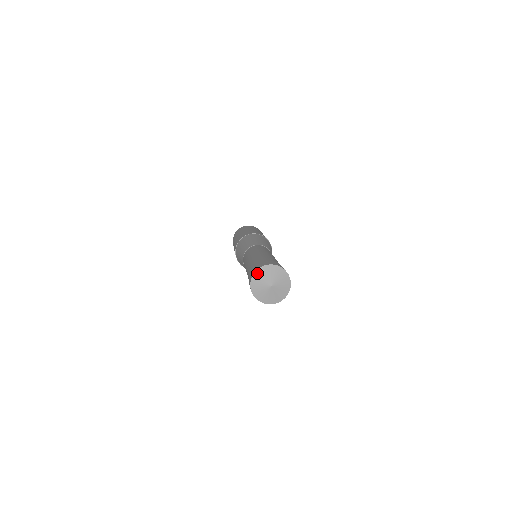
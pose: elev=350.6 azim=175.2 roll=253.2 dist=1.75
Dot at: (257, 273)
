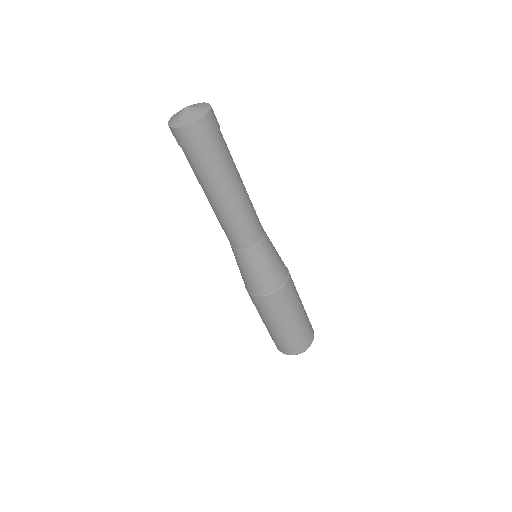
Dot at: (176, 113)
